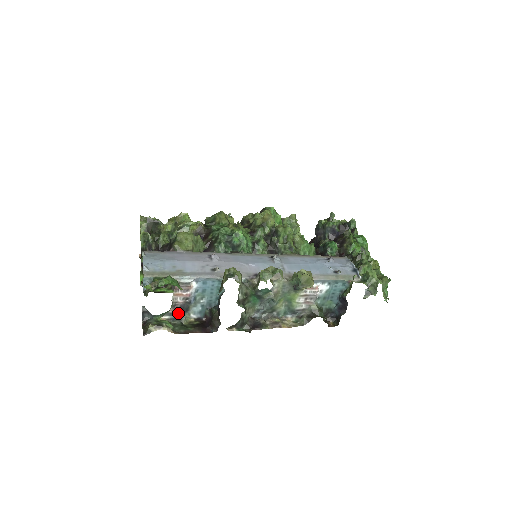
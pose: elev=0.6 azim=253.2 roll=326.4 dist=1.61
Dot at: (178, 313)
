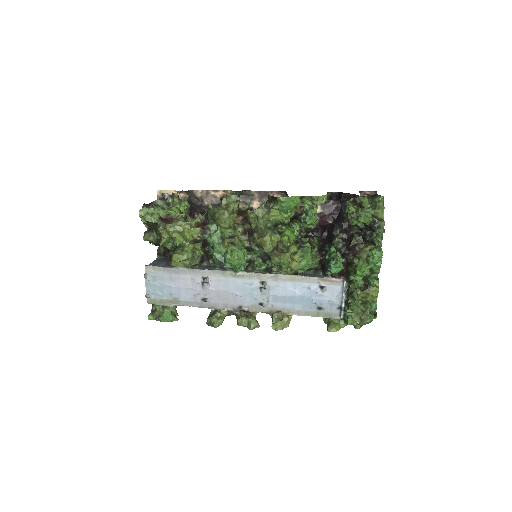
Dot at: occluded
